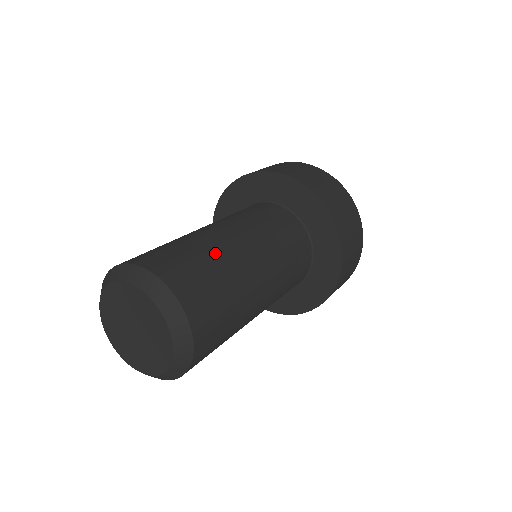
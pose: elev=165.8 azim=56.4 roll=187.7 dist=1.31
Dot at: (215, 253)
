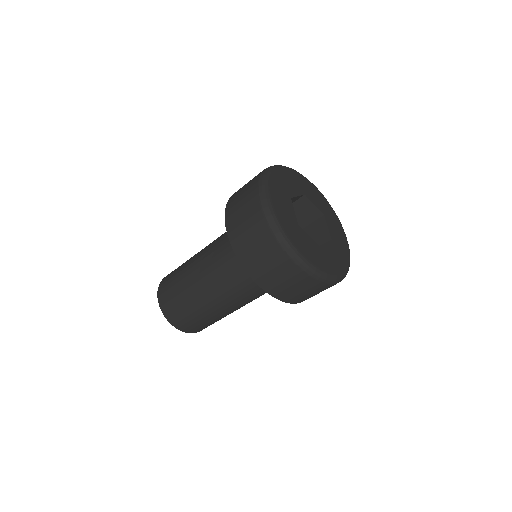
Dot at: (189, 299)
